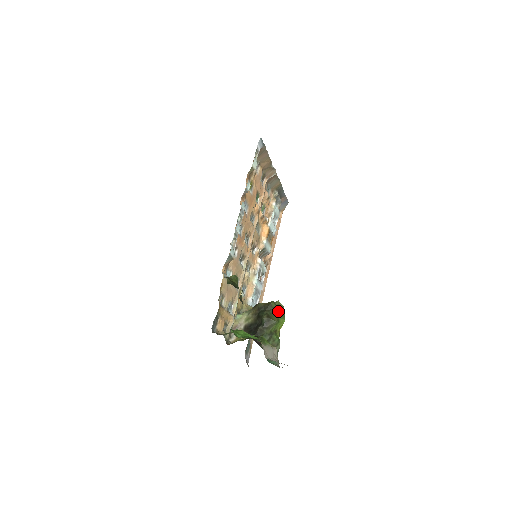
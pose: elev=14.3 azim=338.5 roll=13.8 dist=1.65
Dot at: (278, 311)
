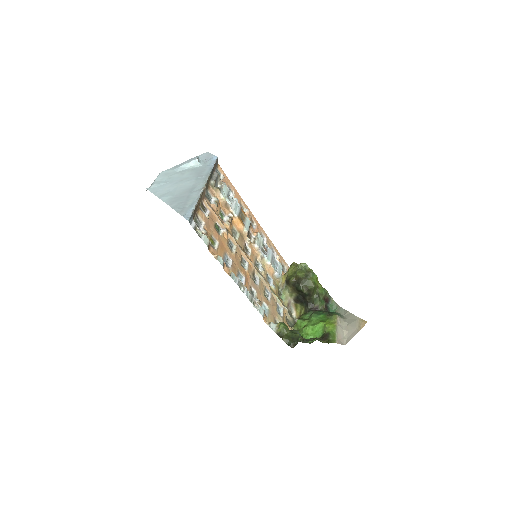
Dot at: (307, 275)
